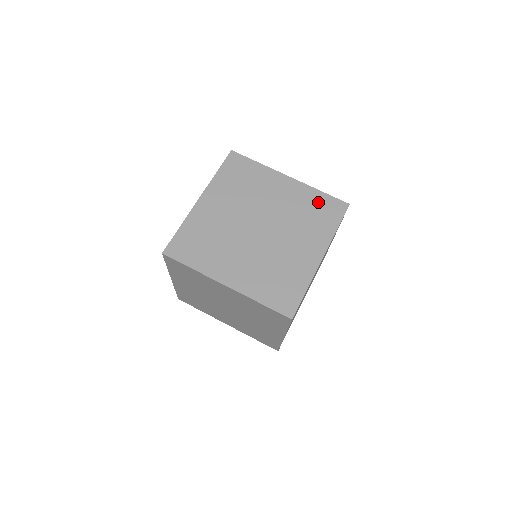
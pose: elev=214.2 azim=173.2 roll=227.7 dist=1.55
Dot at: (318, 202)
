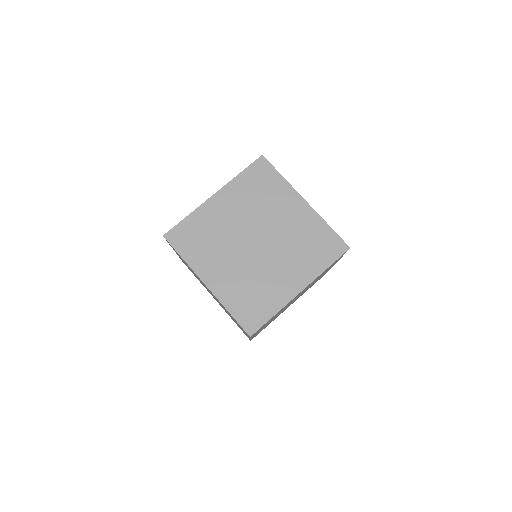
Dot at: (321, 235)
